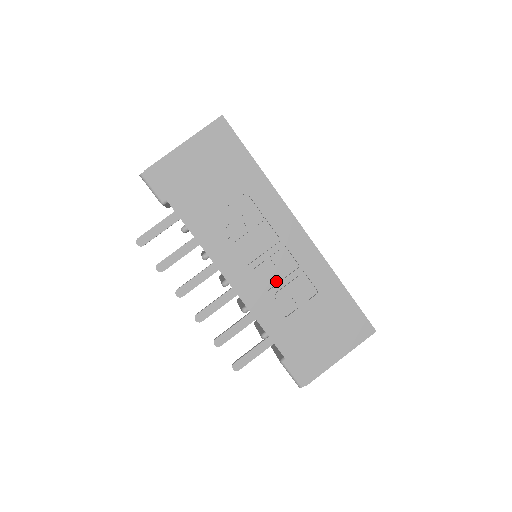
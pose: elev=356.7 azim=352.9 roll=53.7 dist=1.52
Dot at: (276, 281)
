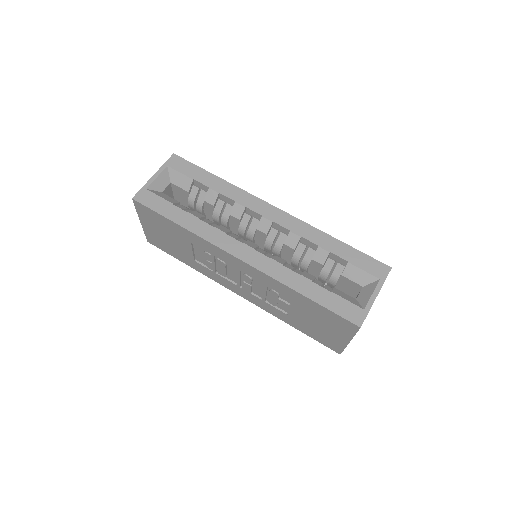
Dot at: (262, 292)
